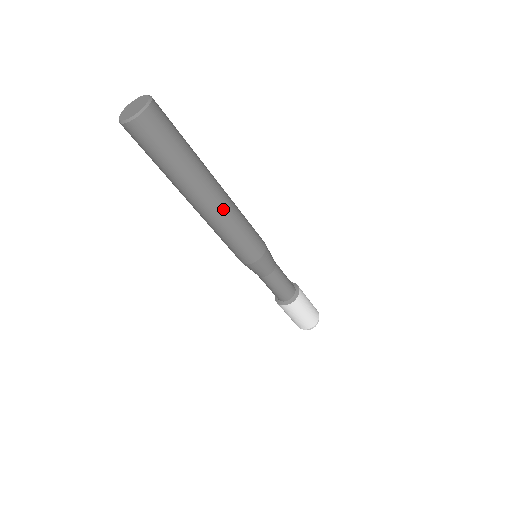
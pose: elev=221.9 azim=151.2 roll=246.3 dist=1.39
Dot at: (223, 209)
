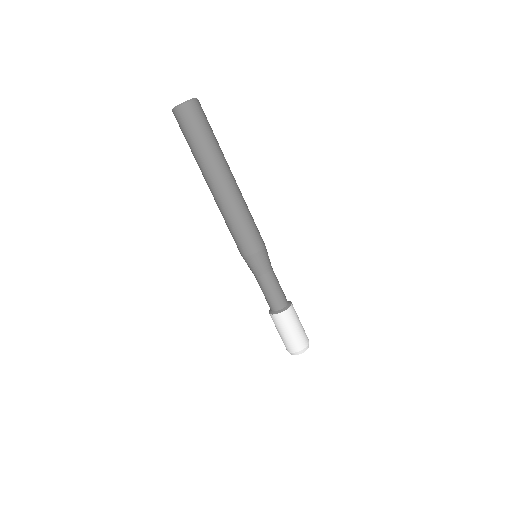
Dot at: (239, 191)
